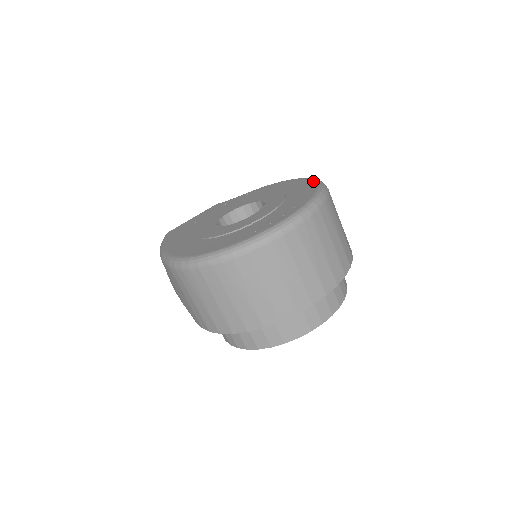
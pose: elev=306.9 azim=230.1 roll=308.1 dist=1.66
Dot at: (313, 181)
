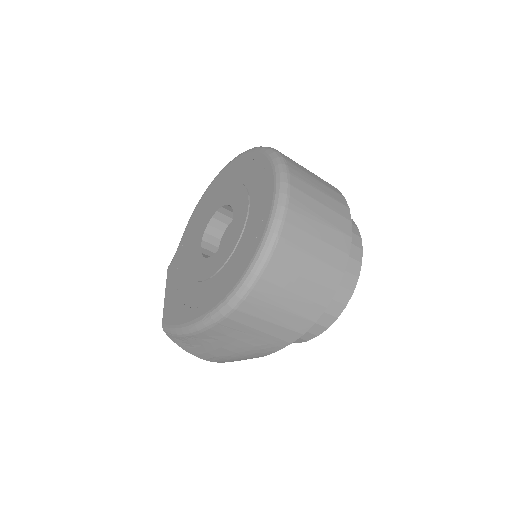
Dot at: (238, 158)
